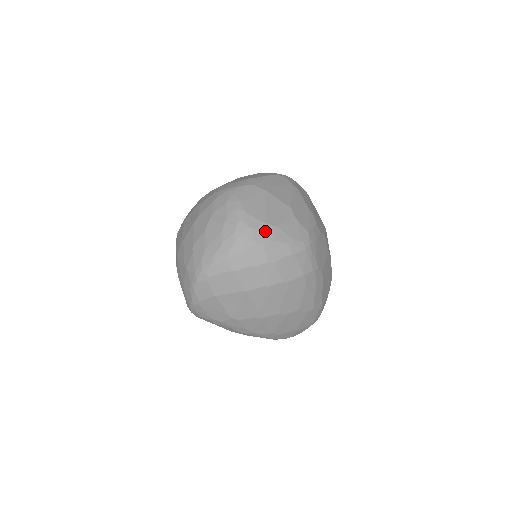
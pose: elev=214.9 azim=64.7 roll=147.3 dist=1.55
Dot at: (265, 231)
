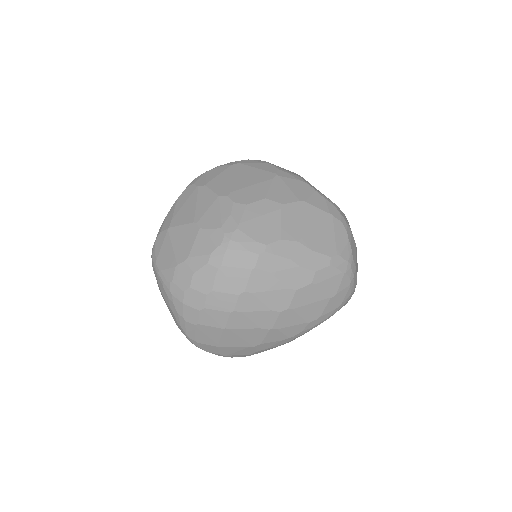
Dot at: (182, 273)
